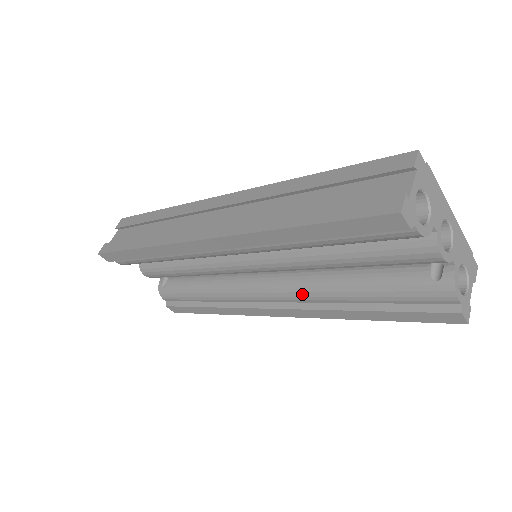
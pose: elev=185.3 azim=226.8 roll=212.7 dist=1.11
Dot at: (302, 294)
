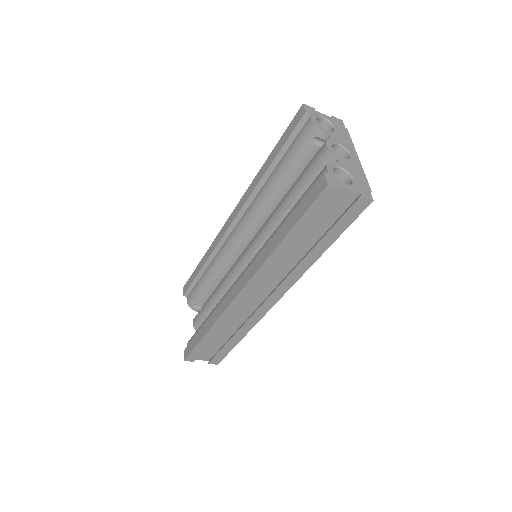
Dot at: (259, 251)
